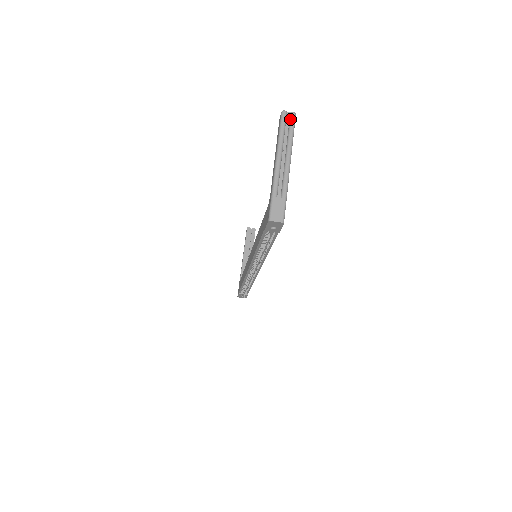
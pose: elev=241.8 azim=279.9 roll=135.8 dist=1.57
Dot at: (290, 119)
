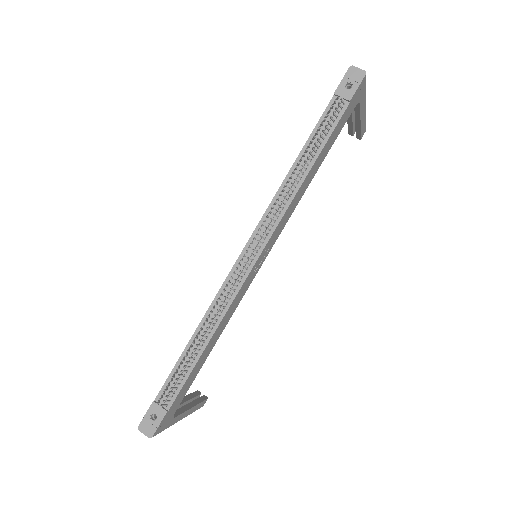
Dot at: occluded
